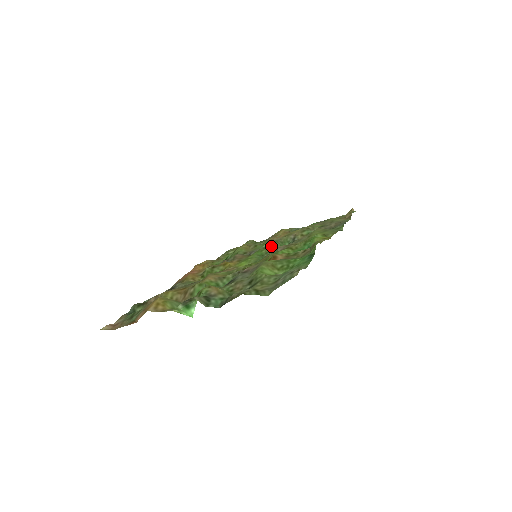
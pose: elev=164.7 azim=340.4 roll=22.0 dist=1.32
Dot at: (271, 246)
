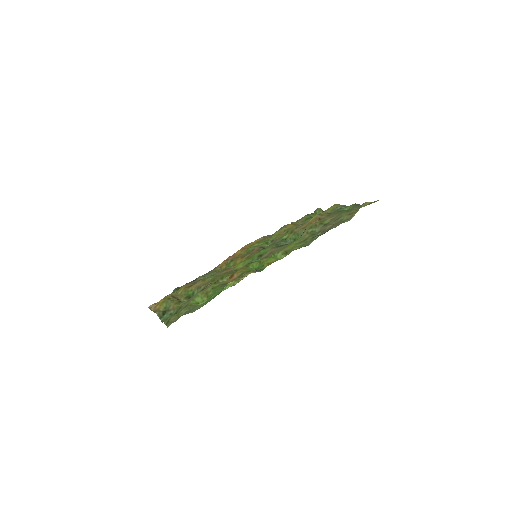
Dot at: (288, 238)
